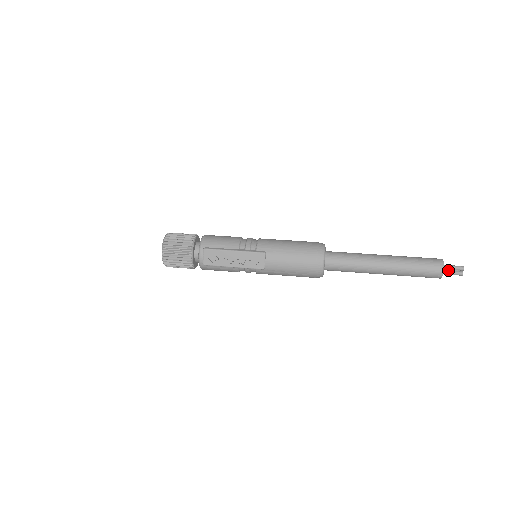
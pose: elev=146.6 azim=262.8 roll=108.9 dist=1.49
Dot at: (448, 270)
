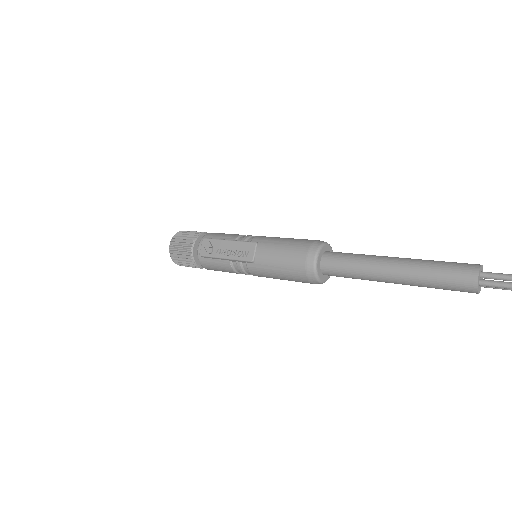
Dot at: occluded
